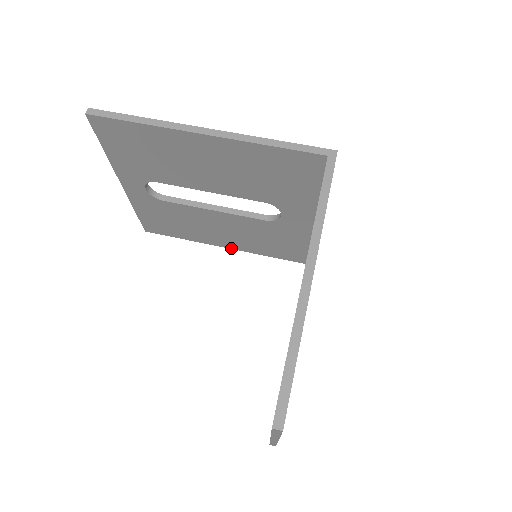
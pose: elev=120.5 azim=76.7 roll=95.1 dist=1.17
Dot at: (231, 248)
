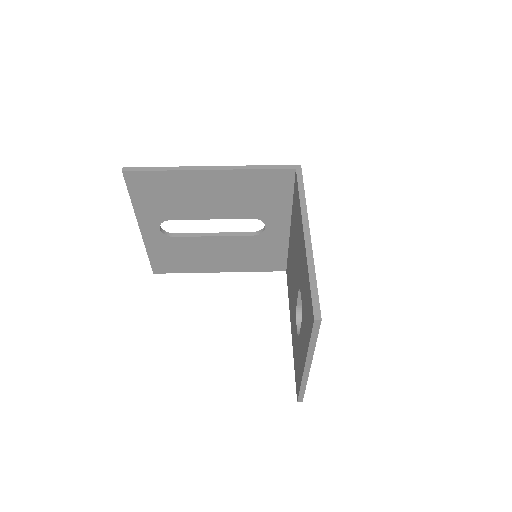
Dot at: (226, 271)
